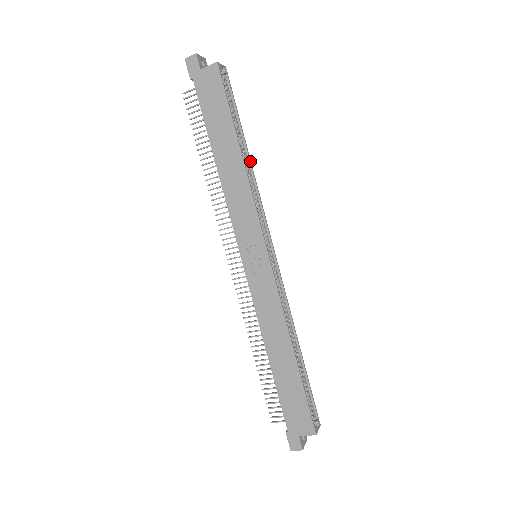
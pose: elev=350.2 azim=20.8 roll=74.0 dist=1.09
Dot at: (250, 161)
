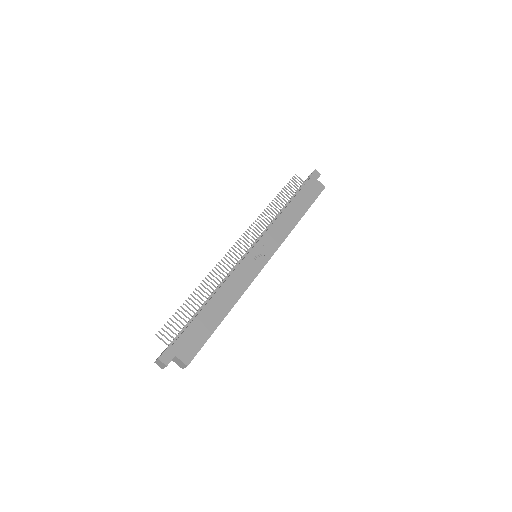
Dot at: occluded
